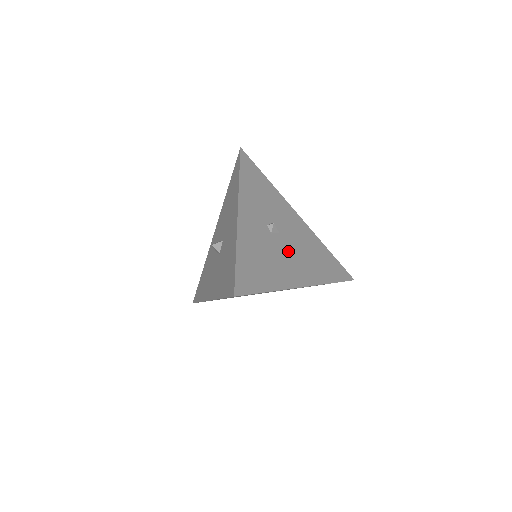
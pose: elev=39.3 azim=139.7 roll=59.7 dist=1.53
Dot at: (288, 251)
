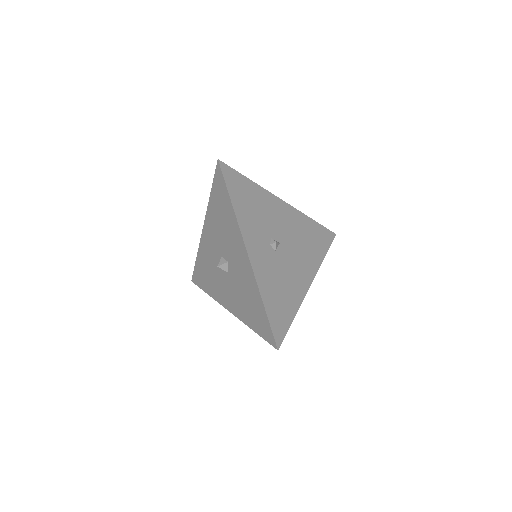
Dot at: (291, 257)
